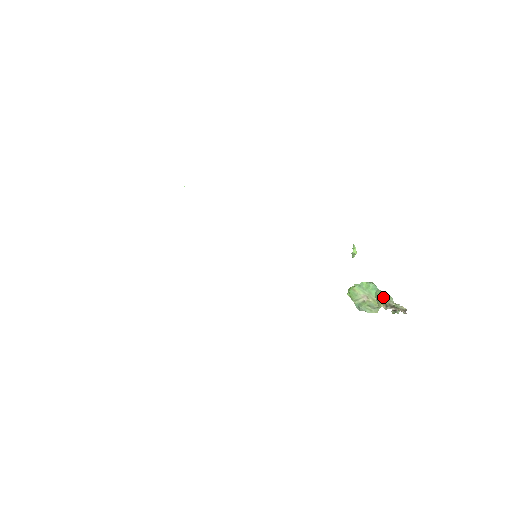
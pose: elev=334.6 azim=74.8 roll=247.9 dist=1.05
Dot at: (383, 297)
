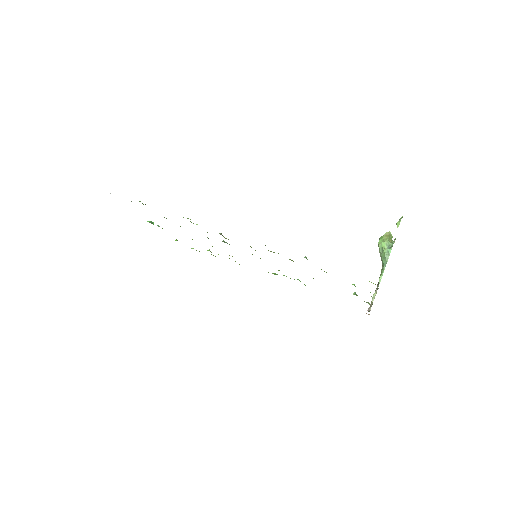
Dot at: (379, 278)
